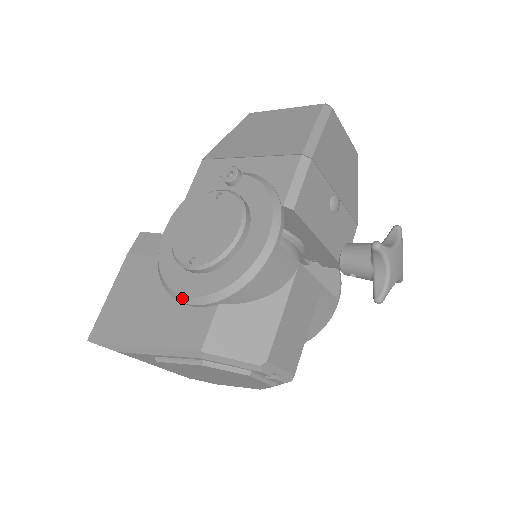
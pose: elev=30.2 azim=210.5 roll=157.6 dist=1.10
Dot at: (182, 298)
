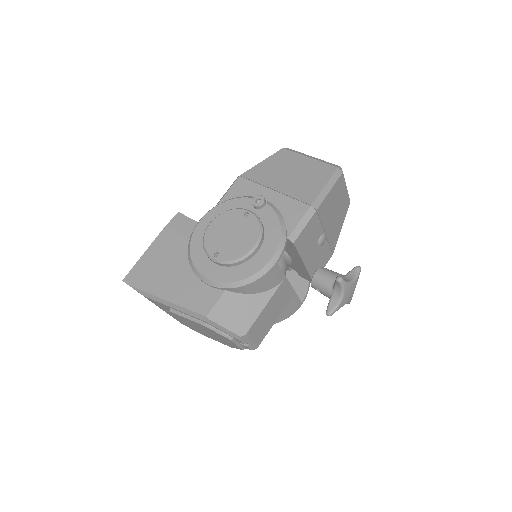
Dot at: (202, 277)
